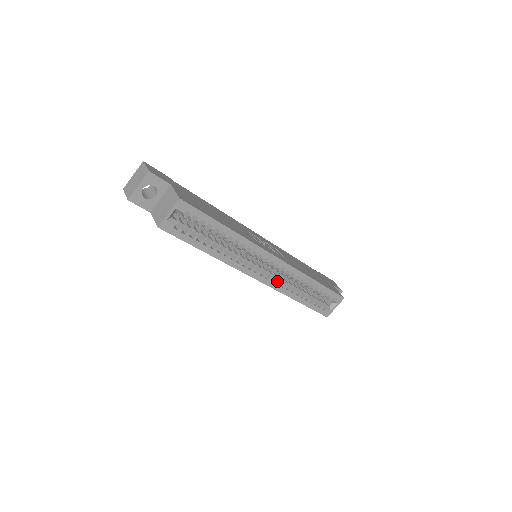
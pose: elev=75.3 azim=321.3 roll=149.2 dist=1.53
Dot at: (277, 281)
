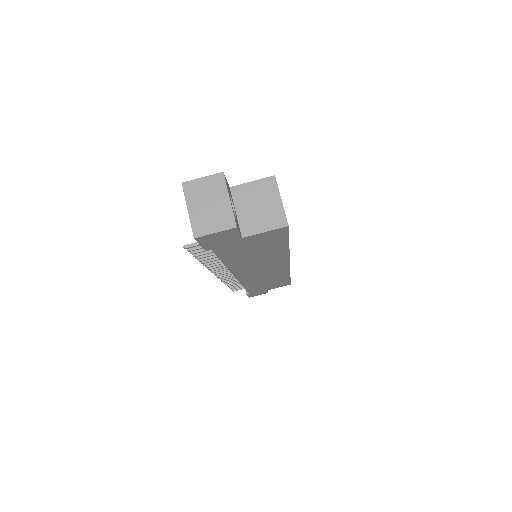
Dot at: occluded
